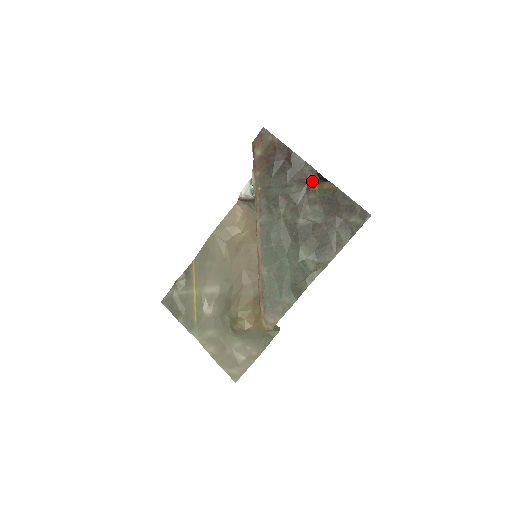
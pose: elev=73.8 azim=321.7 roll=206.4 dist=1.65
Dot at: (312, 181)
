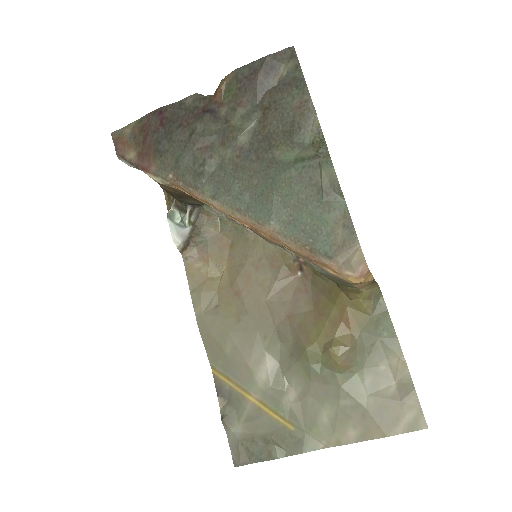
Dot at: (207, 102)
